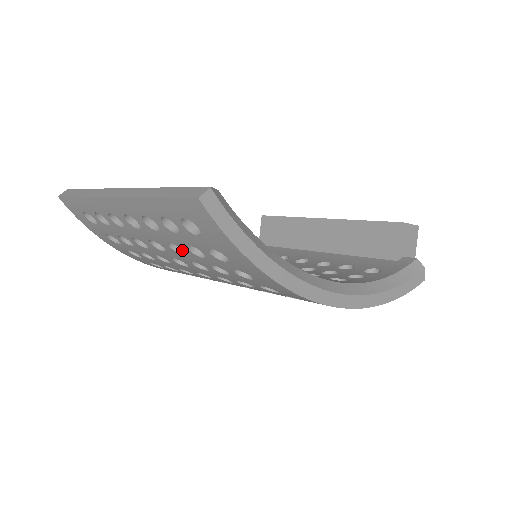
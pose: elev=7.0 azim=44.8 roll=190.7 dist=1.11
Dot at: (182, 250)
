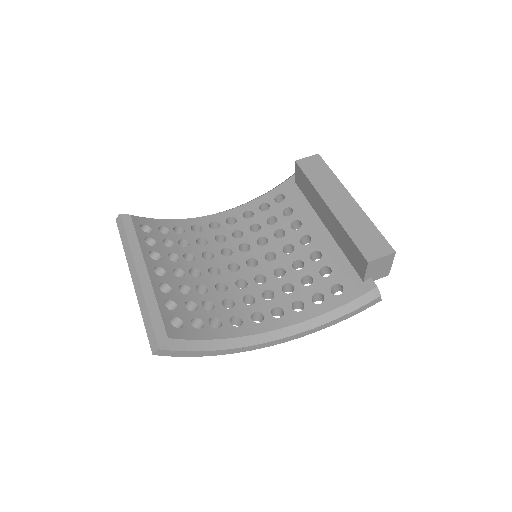
Dot at: occluded
